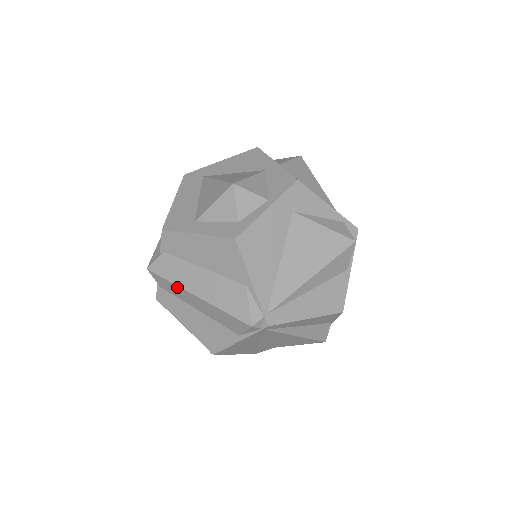
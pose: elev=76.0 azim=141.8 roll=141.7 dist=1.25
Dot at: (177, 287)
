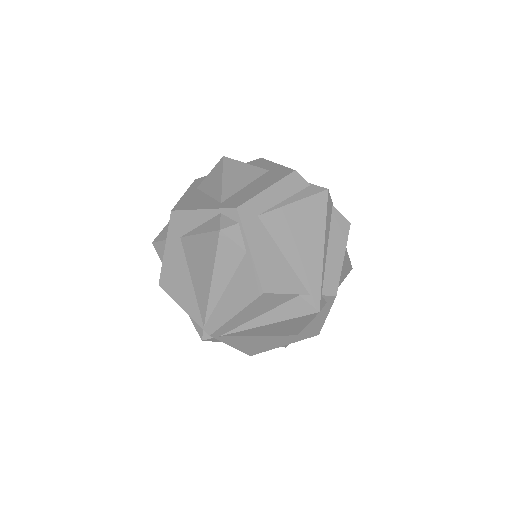
Dot at: occluded
